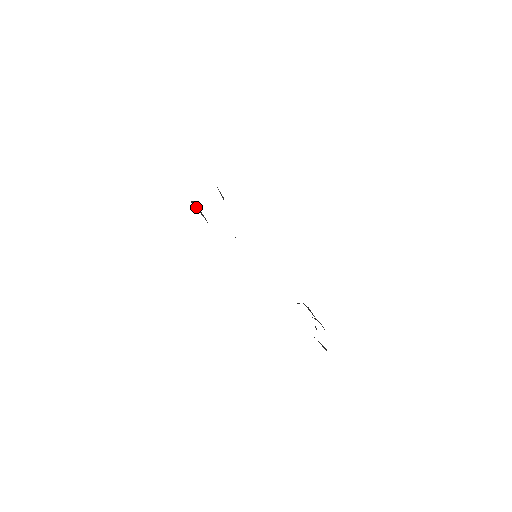
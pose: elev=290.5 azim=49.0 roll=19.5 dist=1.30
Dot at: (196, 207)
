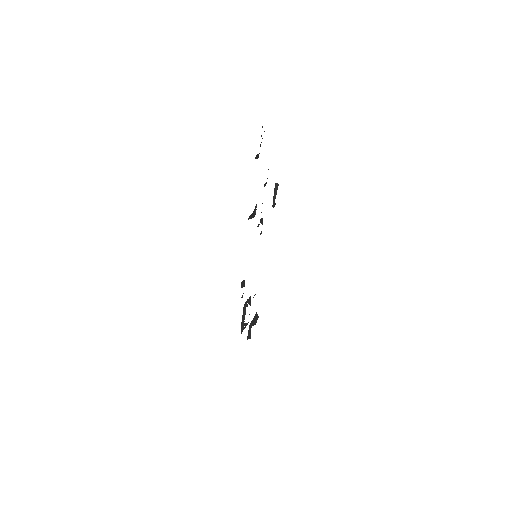
Dot at: (276, 189)
